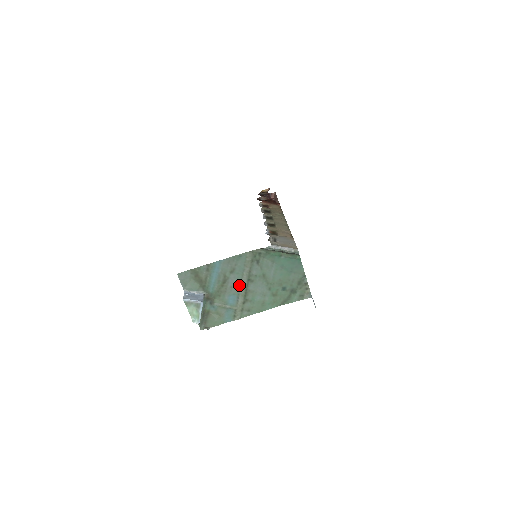
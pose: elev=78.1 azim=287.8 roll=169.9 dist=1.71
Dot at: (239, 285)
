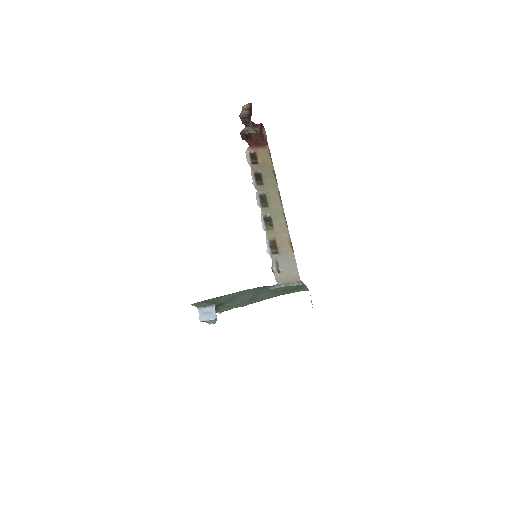
Dot at: (246, 298)
